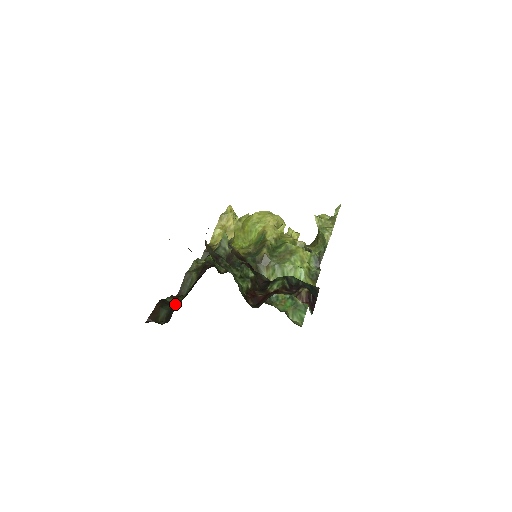
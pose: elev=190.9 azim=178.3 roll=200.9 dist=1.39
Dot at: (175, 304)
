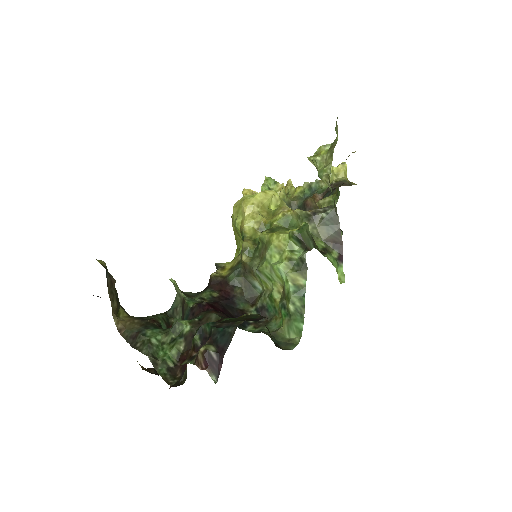
Dot at: occluded
